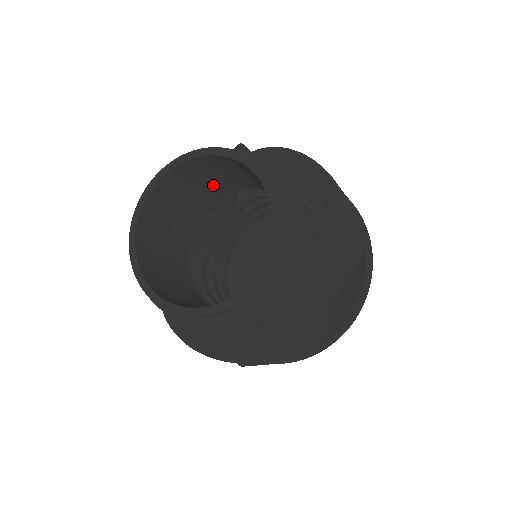
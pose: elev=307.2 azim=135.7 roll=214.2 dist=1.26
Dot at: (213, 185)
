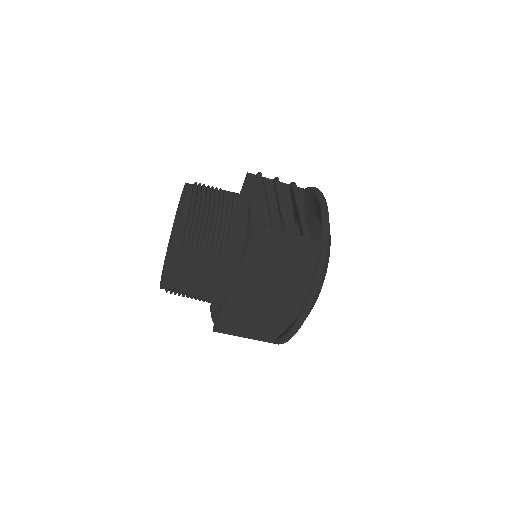
Dot at: occluded
